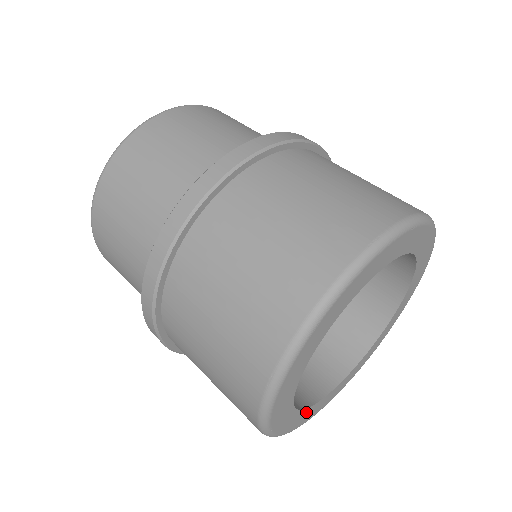
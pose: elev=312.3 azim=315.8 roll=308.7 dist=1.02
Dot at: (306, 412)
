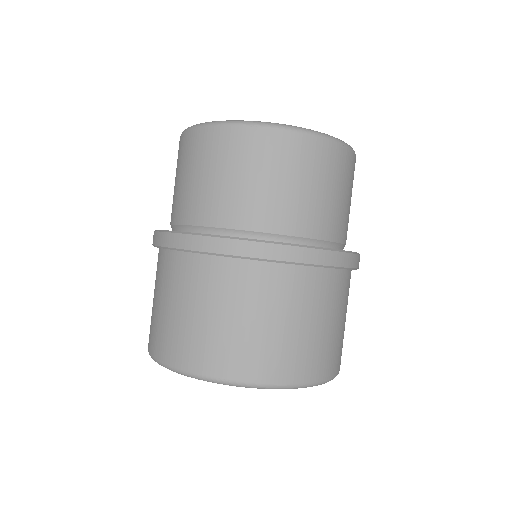
Dot at: occluded
